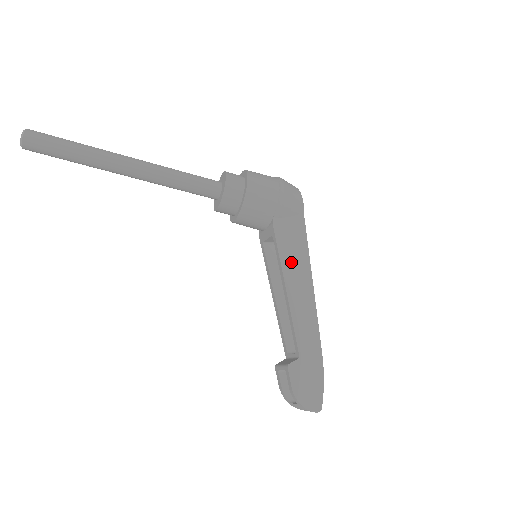
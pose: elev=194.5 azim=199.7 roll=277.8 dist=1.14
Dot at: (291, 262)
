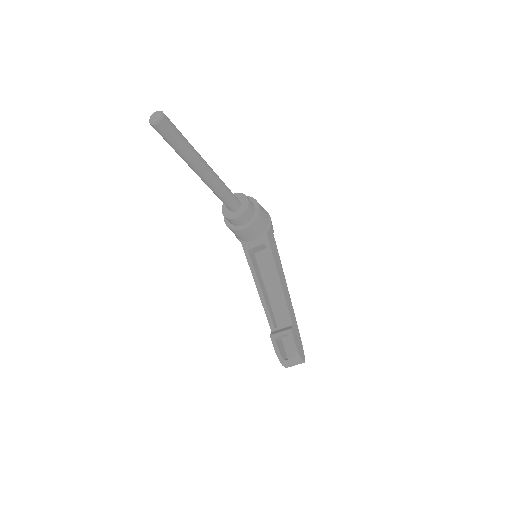
Dot at: (277, 263)
